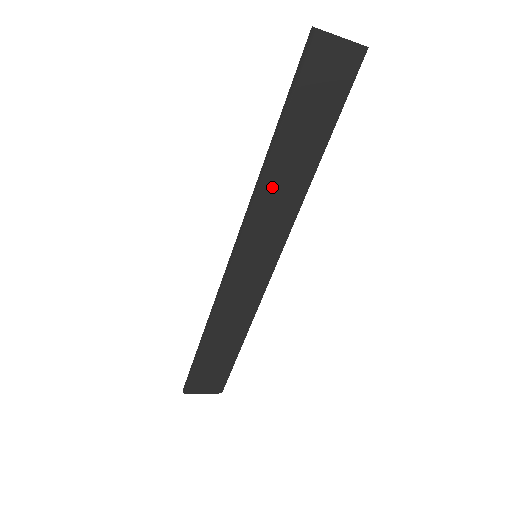
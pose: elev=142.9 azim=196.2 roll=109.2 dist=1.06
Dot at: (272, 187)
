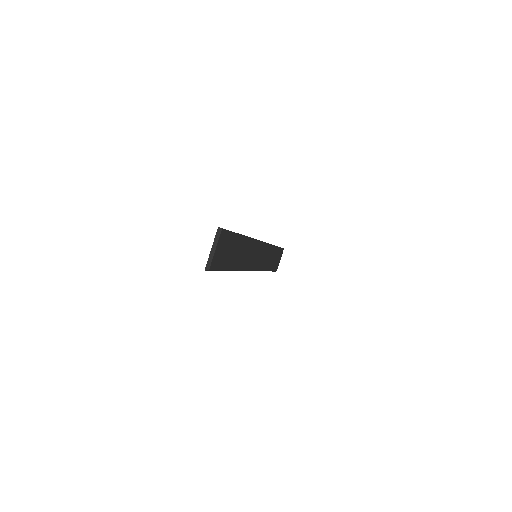
Dot at: (242, 262)
